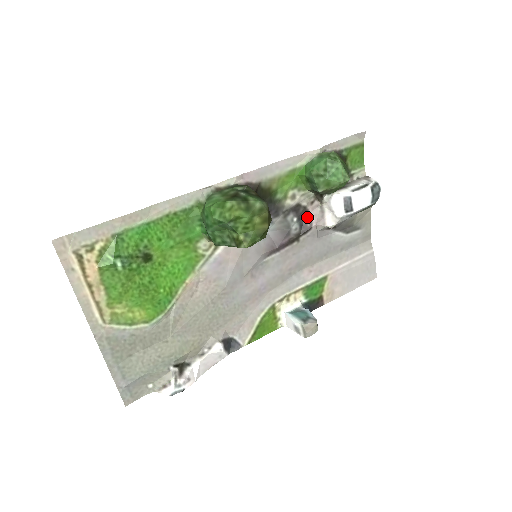
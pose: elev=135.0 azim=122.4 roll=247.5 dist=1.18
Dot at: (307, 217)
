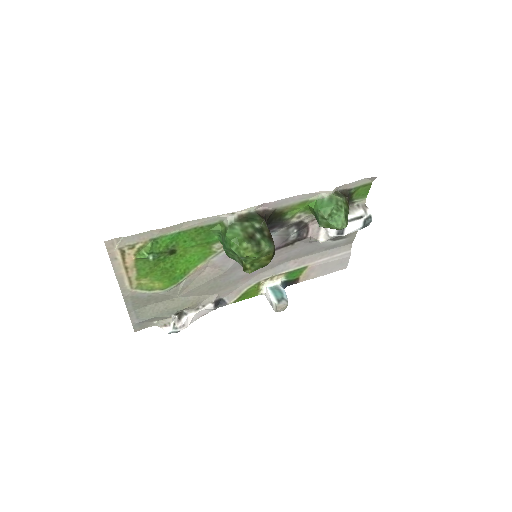
Dot at: (306, 229)
